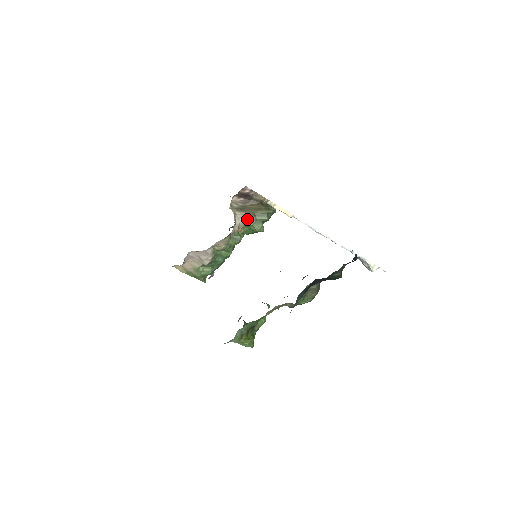
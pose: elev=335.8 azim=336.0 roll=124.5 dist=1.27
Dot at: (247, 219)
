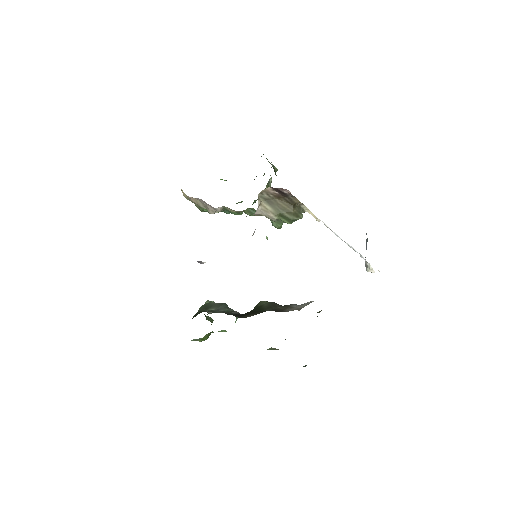
Dot at: (269, 215)
